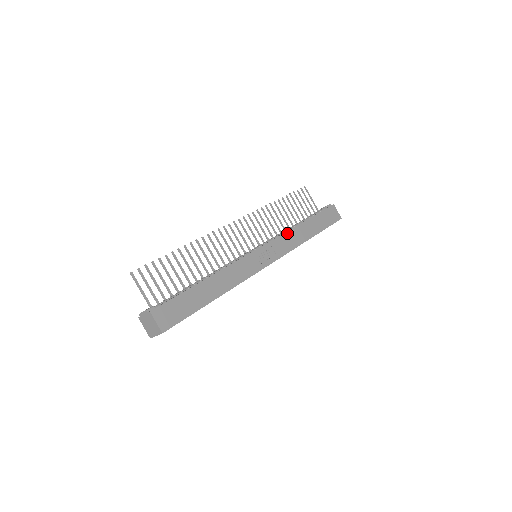
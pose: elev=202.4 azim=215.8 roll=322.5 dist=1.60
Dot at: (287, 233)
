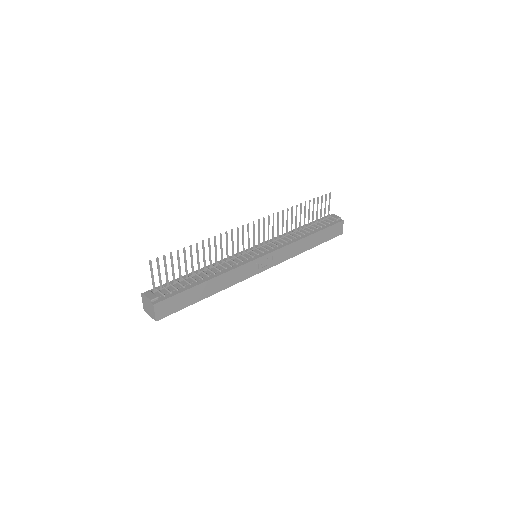
Dot at: (291, 245)
